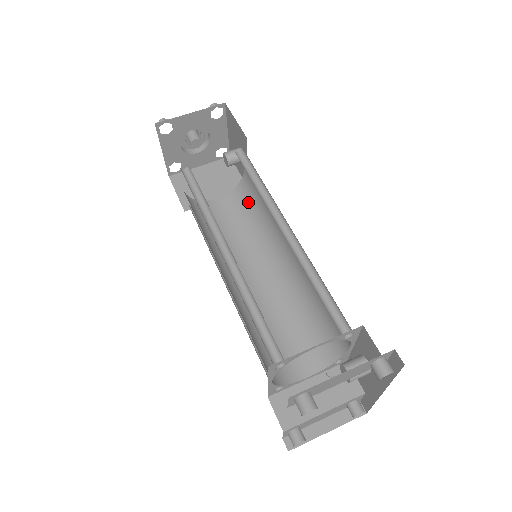
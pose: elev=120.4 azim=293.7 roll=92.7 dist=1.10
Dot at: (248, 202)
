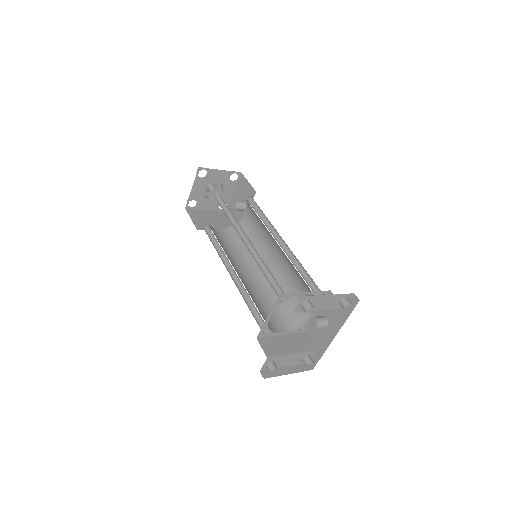
Dot at: occluded
